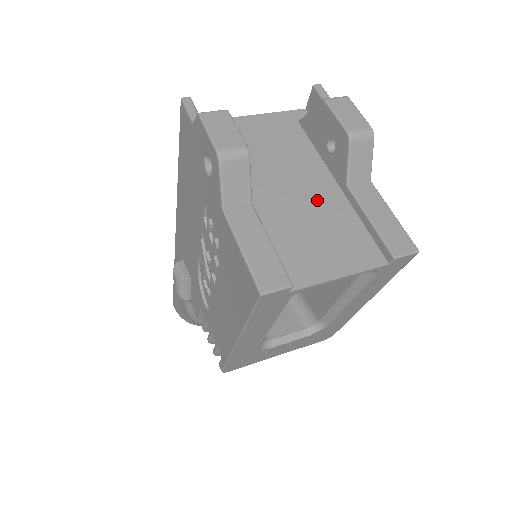
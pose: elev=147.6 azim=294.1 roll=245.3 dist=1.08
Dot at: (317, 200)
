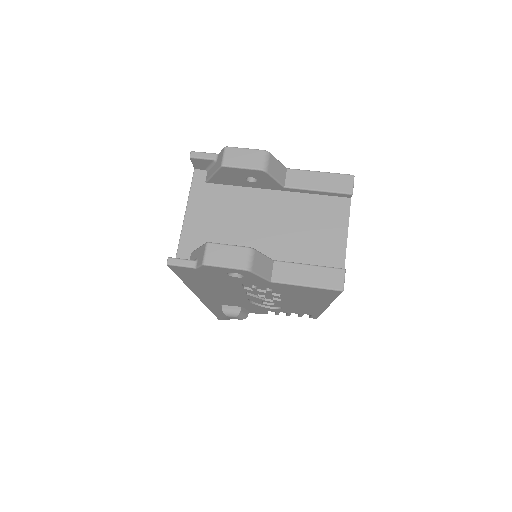
Dot at: (283, 213)
